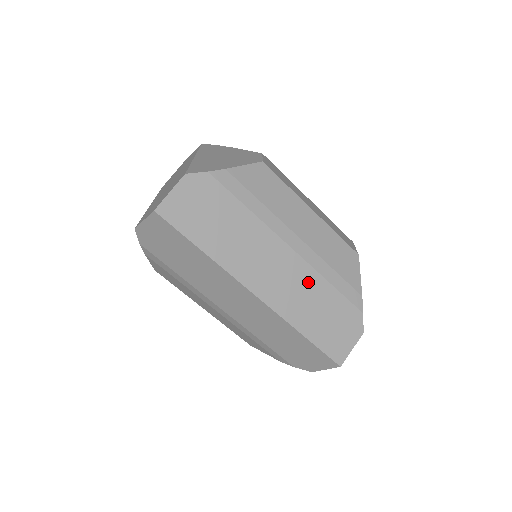
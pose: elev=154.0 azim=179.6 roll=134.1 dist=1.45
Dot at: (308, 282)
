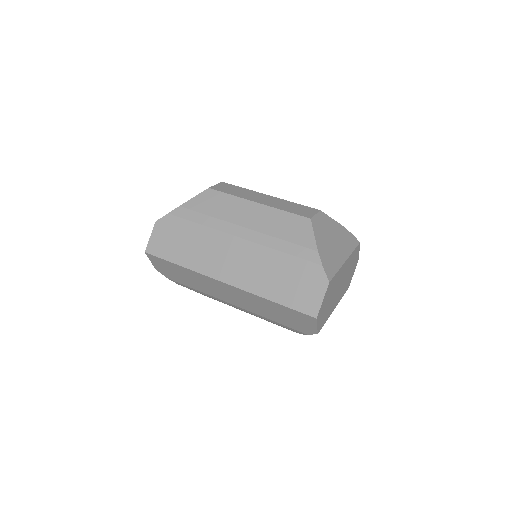
Dot at: (262, 258)
